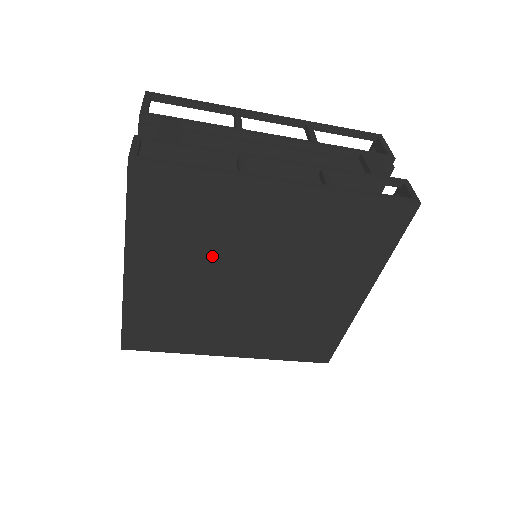
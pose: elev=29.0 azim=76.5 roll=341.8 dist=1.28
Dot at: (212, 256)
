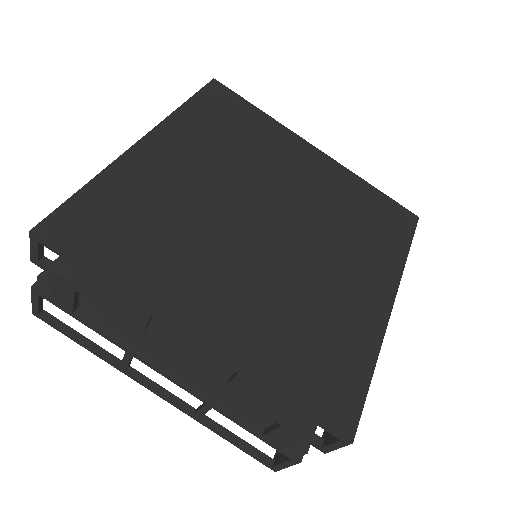
Dot at: (240, 170)
